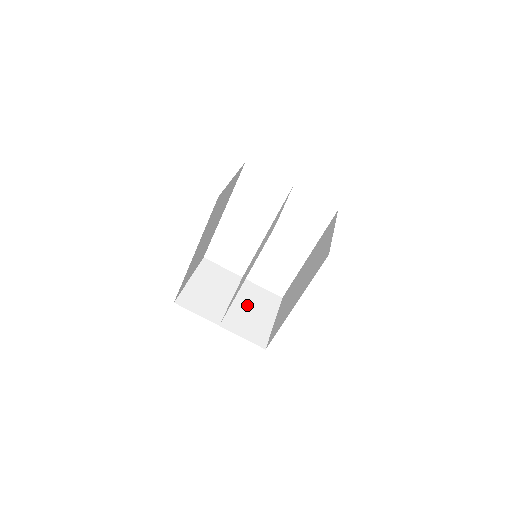
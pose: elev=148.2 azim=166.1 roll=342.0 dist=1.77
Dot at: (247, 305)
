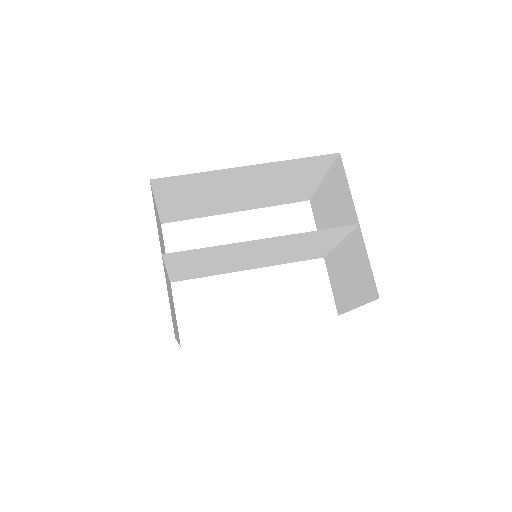
Dot at: occluded
